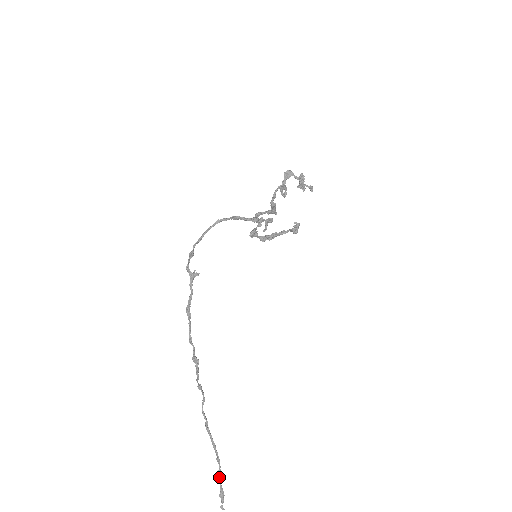
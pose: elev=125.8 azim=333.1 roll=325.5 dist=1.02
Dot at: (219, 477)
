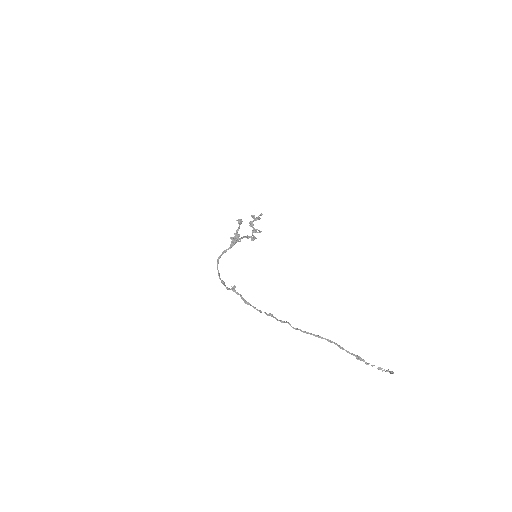
Dot at: occluded
